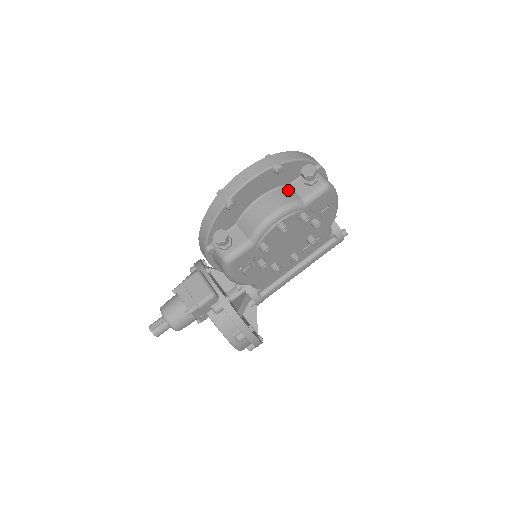
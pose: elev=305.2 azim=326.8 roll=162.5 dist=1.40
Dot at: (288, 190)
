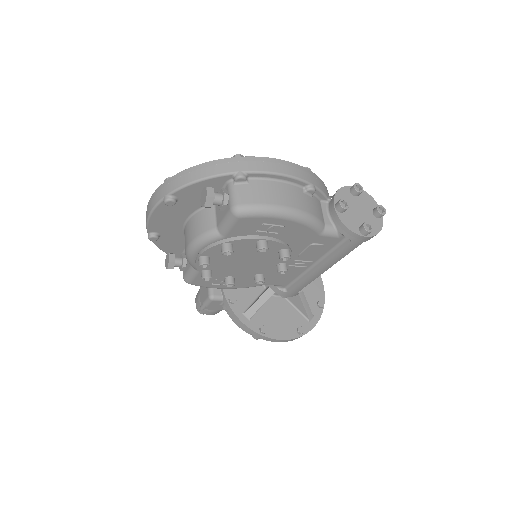
Dot at: (209, 213)
